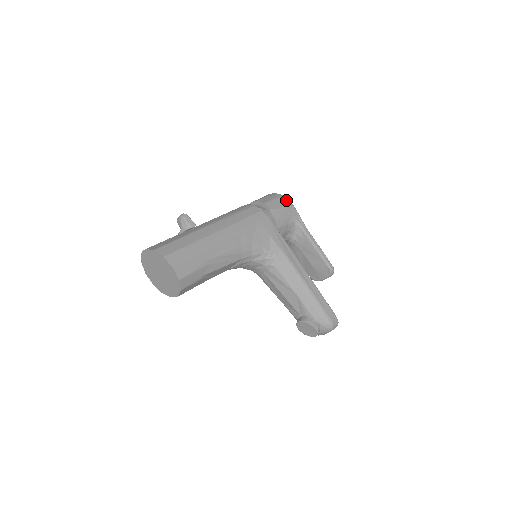
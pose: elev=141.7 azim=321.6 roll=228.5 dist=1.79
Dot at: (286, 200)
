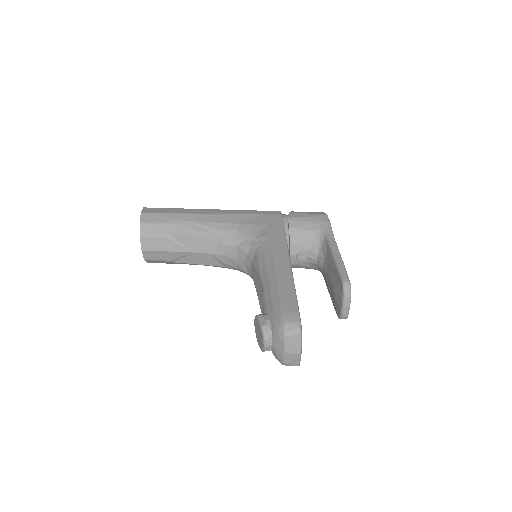
Dot at: (322, 213)
